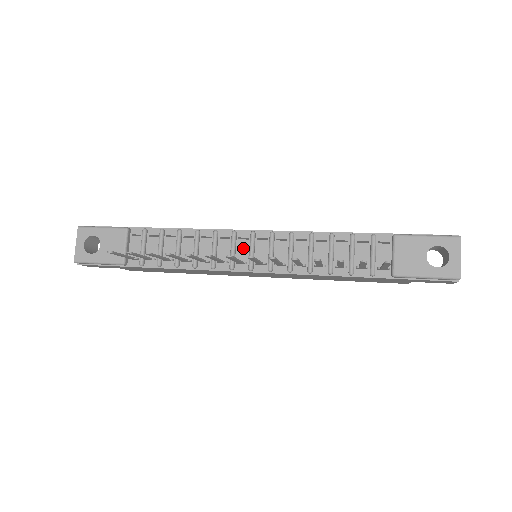
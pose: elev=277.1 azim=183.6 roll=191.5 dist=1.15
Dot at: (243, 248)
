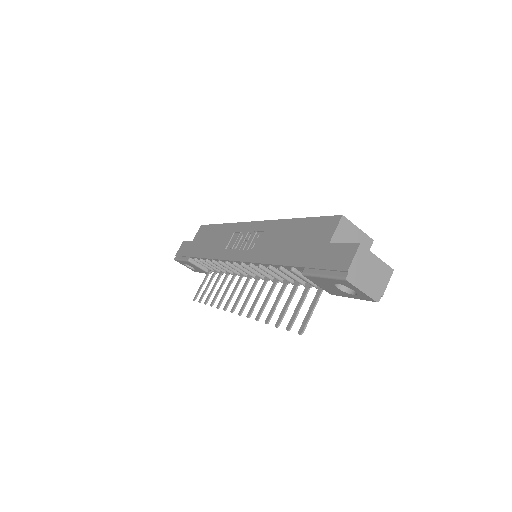
Dot at: occluded
